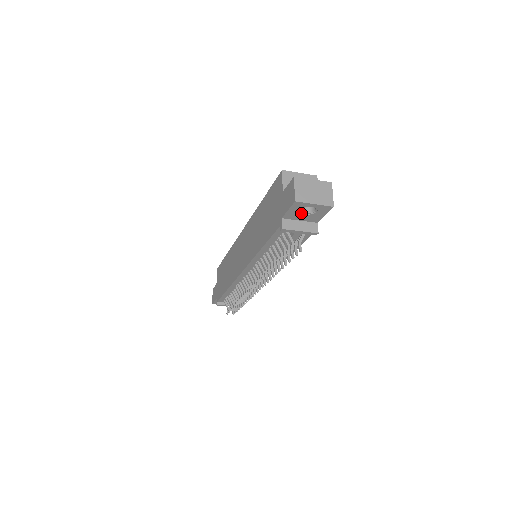
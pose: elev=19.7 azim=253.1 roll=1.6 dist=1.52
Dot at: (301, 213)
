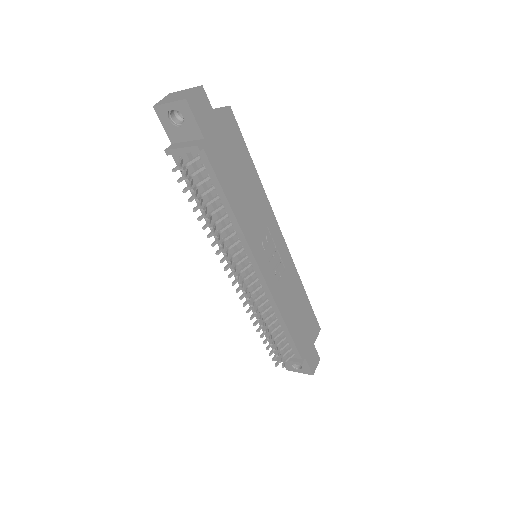
Dot at: (176, 126)
